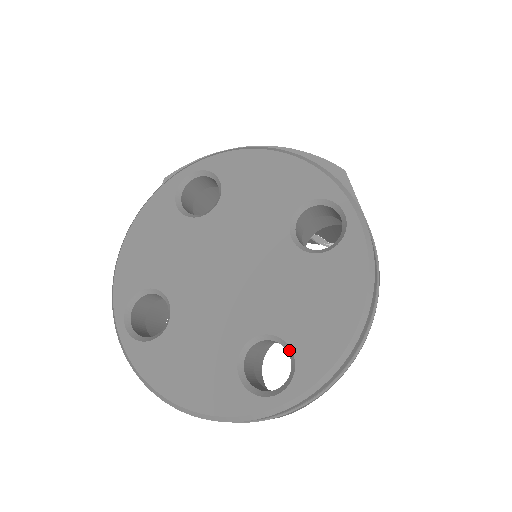
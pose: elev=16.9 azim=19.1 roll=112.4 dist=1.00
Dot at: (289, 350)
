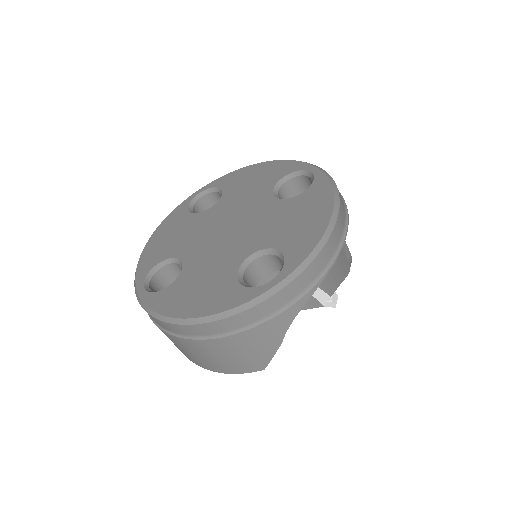
Dot at: (279, 253)
